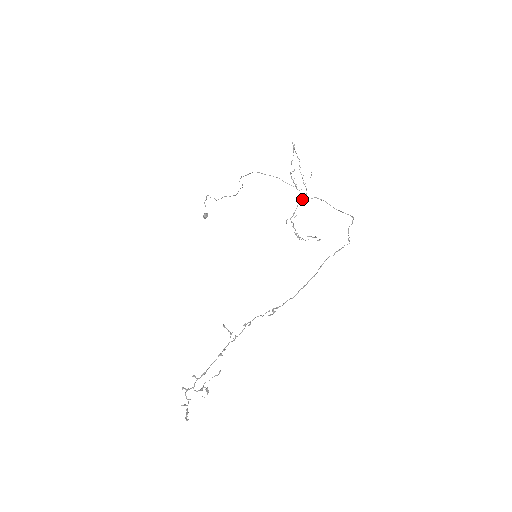
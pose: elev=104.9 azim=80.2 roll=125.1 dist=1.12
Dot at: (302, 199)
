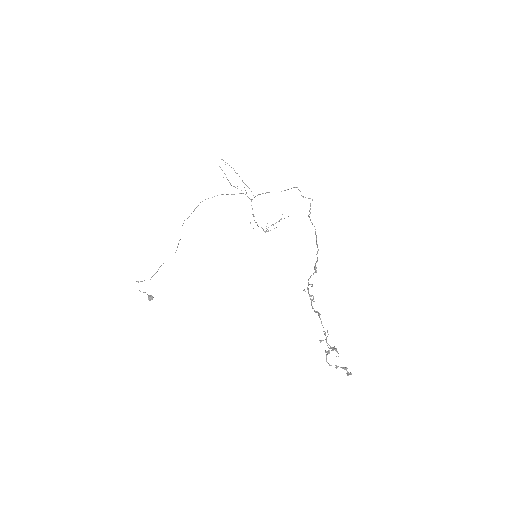
Dot at: (252, 199)
